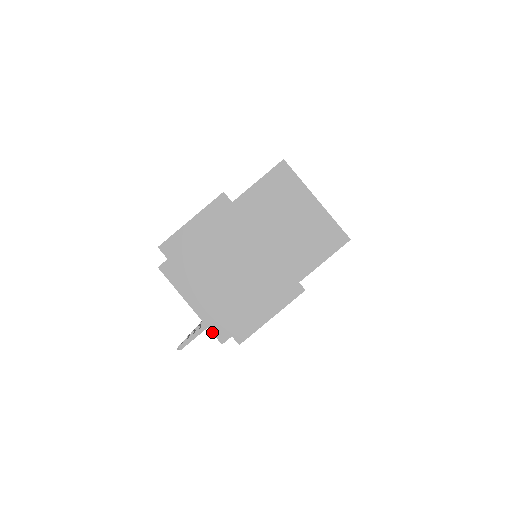
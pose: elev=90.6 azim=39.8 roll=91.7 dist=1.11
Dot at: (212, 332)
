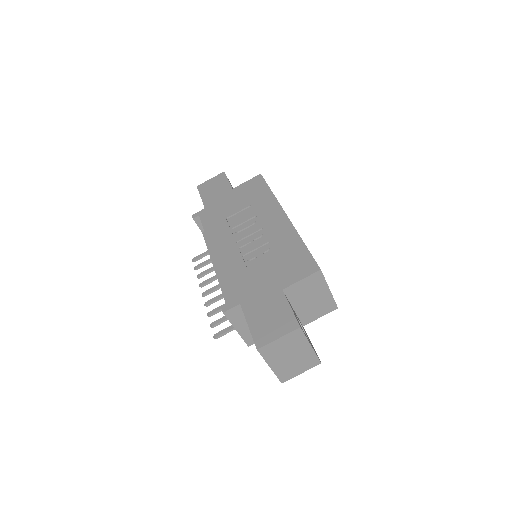
Dot at: (245, 342)
